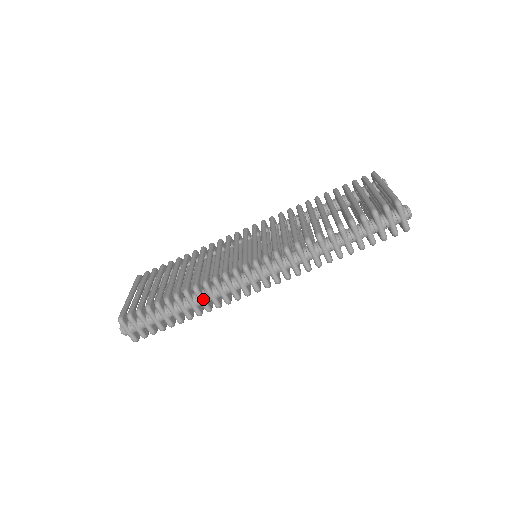
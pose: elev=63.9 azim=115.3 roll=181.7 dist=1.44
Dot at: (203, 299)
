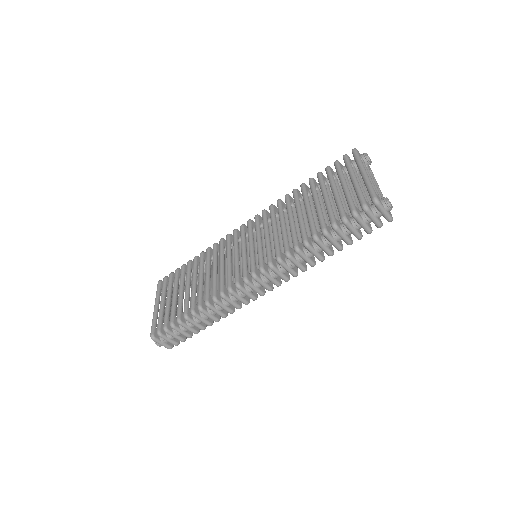
Dot at: (217, 310)
